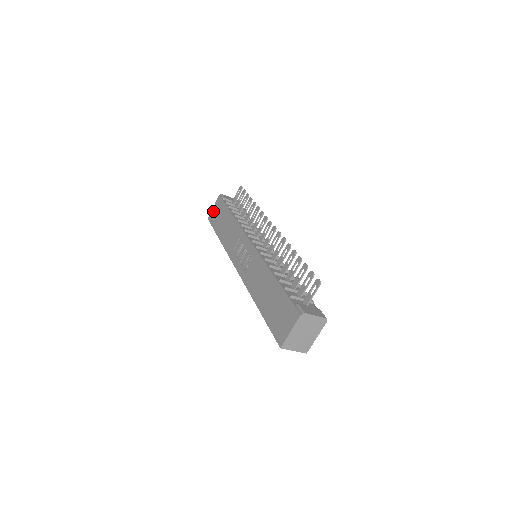
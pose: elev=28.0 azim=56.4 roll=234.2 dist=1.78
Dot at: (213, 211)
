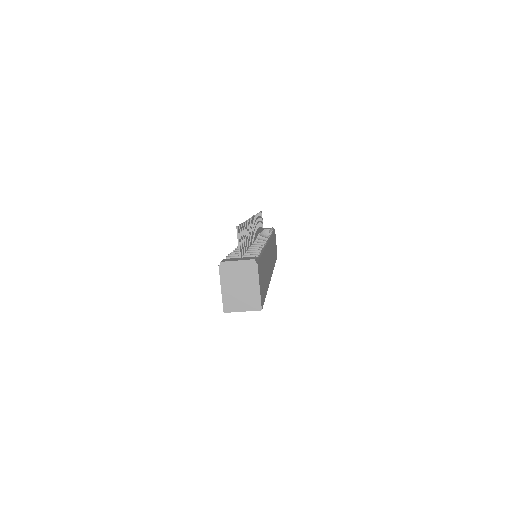
Dot at: occluded
